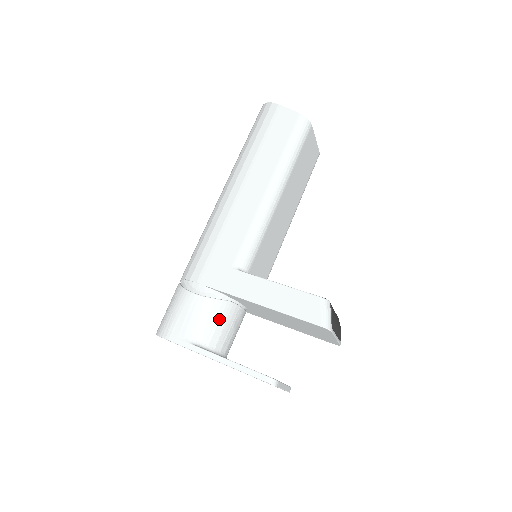
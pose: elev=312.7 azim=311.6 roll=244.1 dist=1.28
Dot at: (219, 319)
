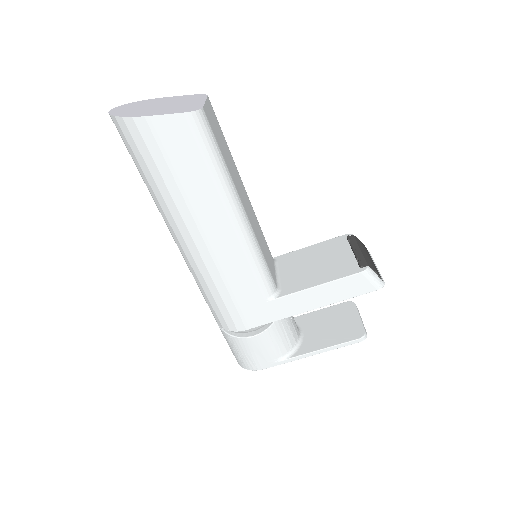
Dot at: (284, 330)
